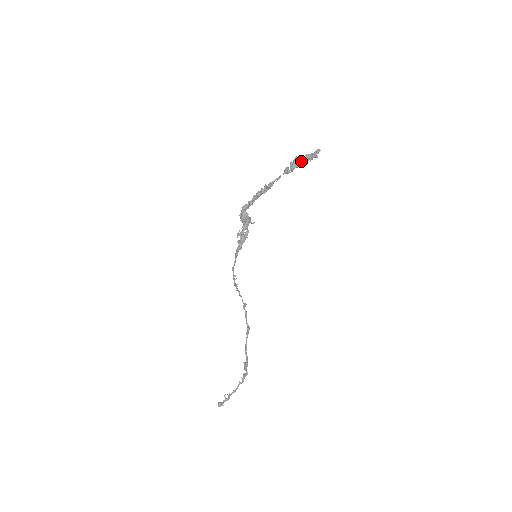
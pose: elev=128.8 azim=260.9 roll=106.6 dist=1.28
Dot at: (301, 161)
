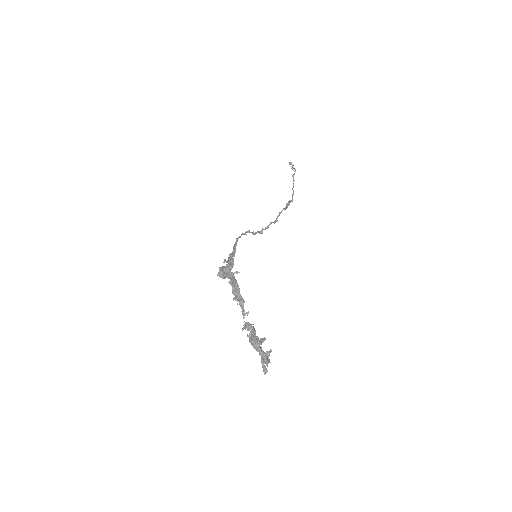
Dot at: (255, 347)
